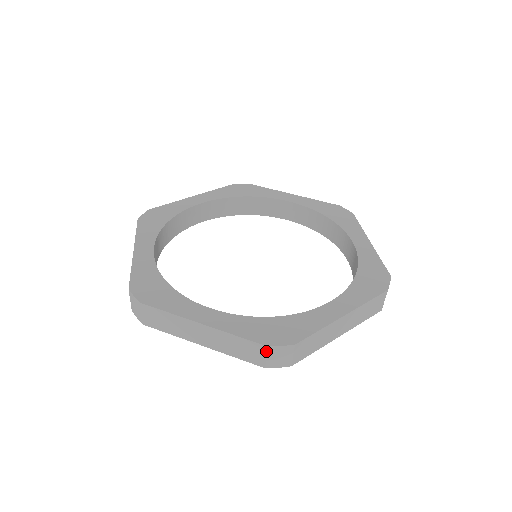
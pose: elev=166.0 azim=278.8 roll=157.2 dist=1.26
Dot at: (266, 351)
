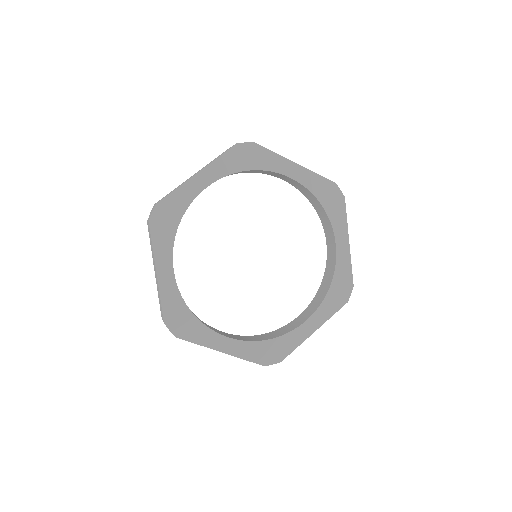
Dot at: (262, 365)
